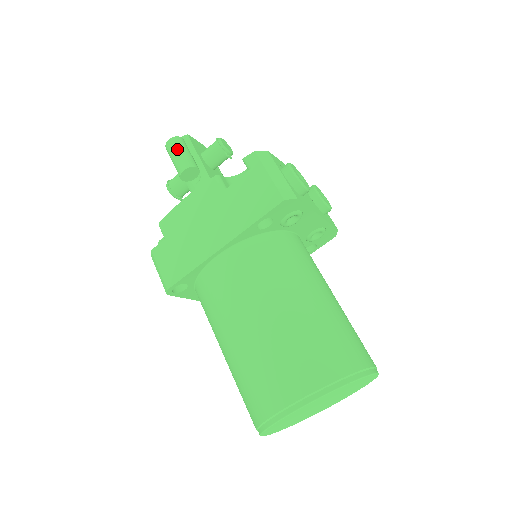
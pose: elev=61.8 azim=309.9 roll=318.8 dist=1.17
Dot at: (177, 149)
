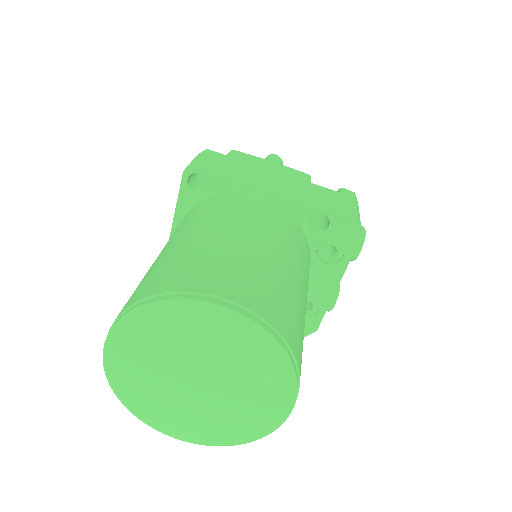
Dot at: (278, 161)
